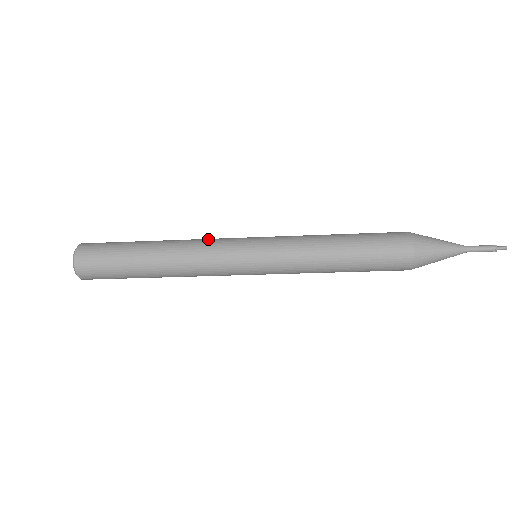
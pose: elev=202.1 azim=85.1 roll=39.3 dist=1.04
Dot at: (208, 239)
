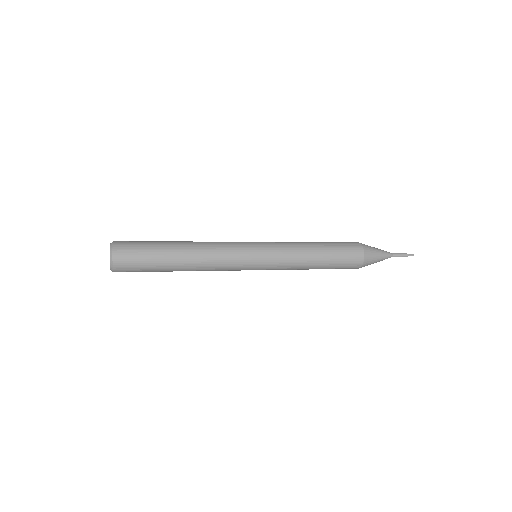
Dot at: (224, 252)
